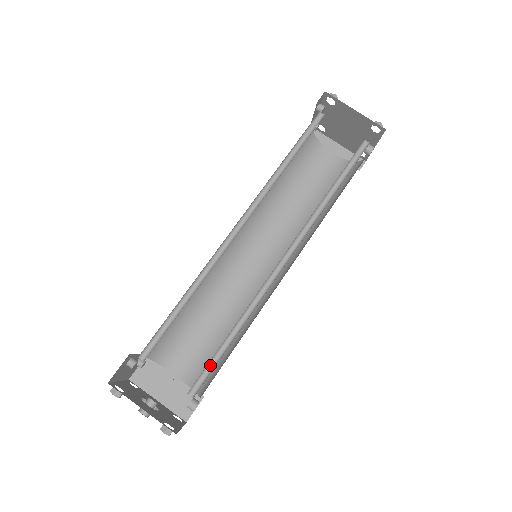
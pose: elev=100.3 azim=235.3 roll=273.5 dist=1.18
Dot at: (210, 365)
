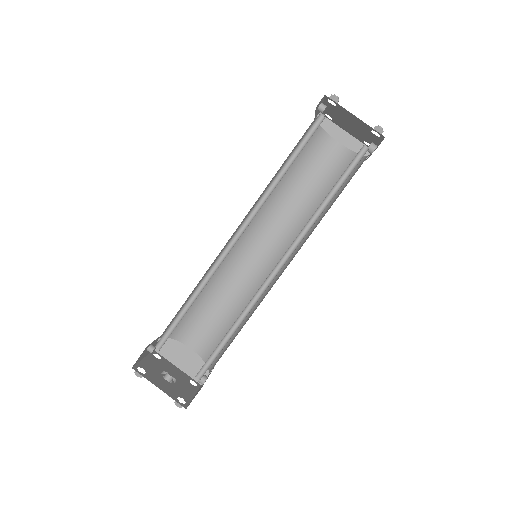
Dot at: (213, 355)
